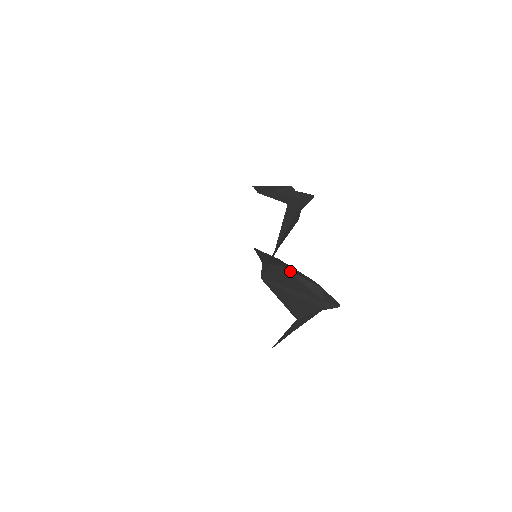
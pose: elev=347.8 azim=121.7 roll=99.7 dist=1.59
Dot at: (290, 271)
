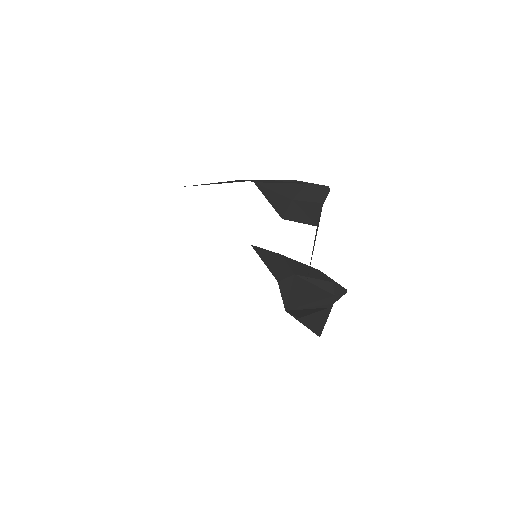
Dot at: (303, 277)
